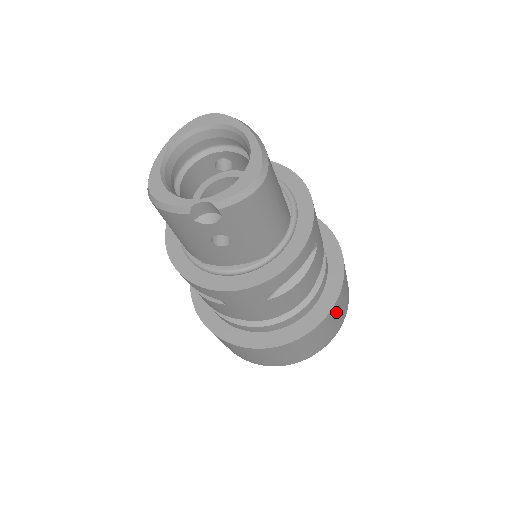
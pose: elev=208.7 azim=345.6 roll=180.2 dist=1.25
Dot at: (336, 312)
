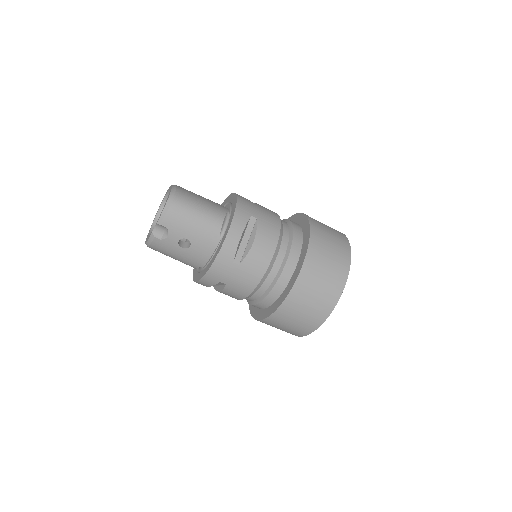
Dot at: (320, 256)
